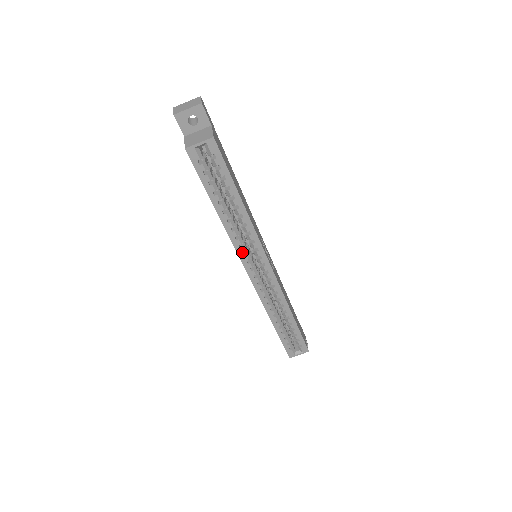
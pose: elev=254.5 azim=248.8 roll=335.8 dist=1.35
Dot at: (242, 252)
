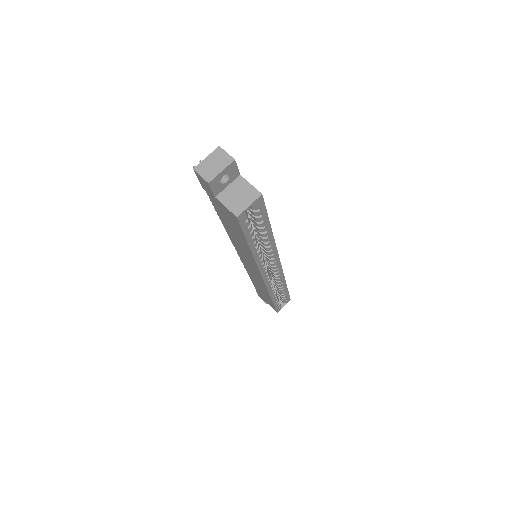
Dot at: (263, 267)
